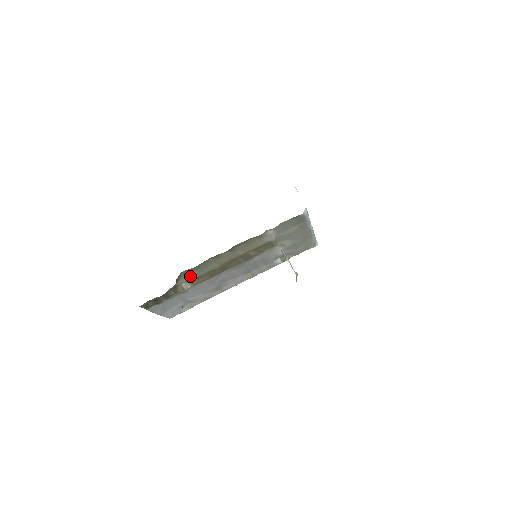
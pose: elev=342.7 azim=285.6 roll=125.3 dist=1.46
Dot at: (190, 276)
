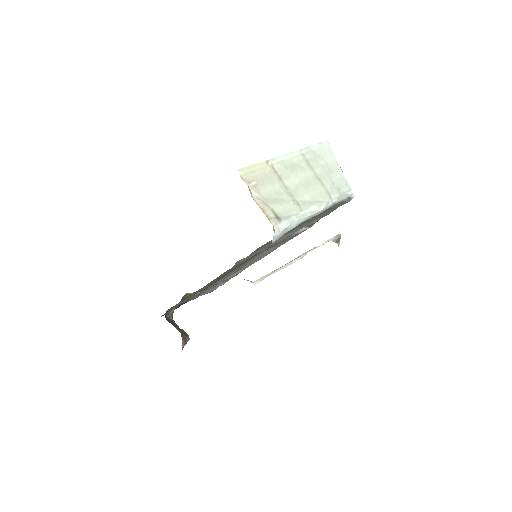
Dot at: occluded
